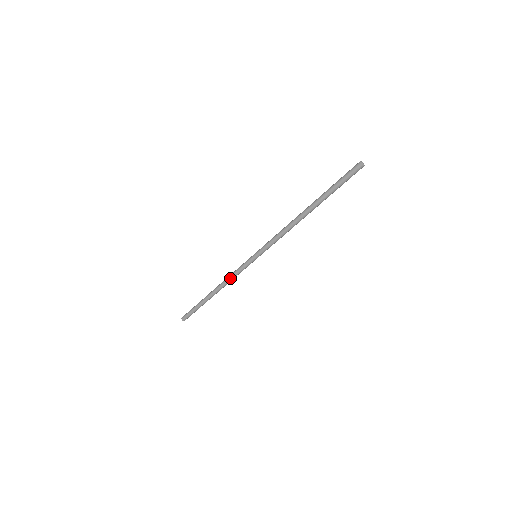
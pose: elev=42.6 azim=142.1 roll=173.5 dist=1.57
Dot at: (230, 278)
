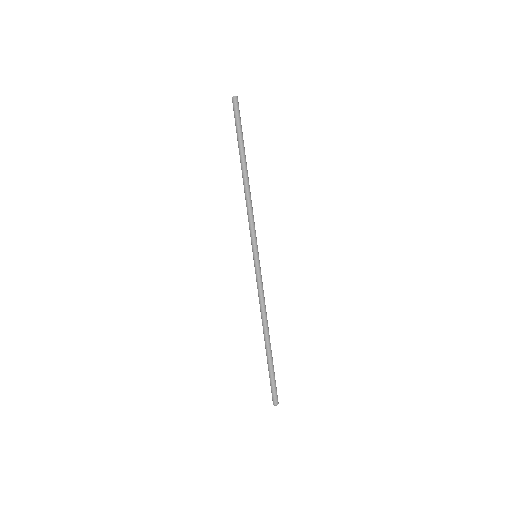
Dot at: (261, 302)
